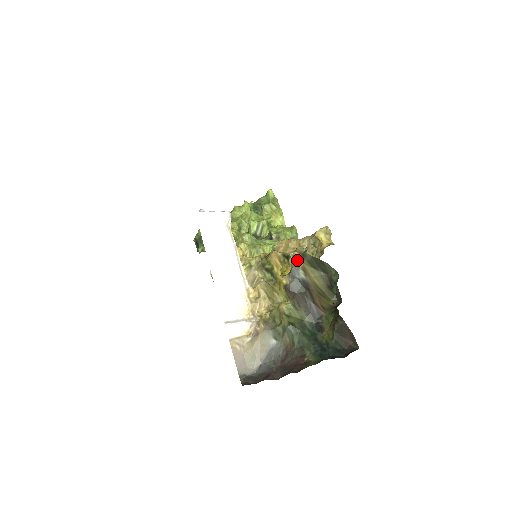
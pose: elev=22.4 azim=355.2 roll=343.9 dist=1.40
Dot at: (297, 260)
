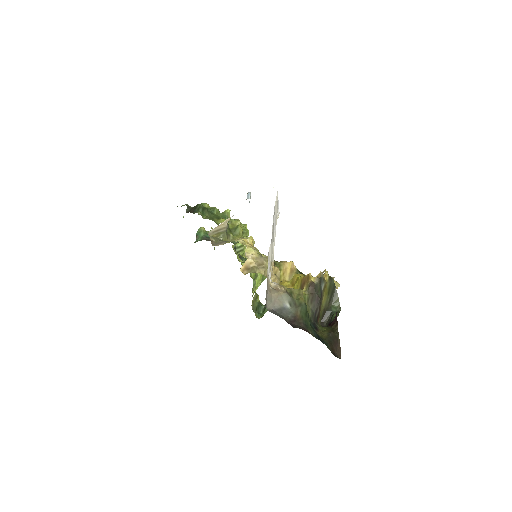
Dot at: (325, 277)
